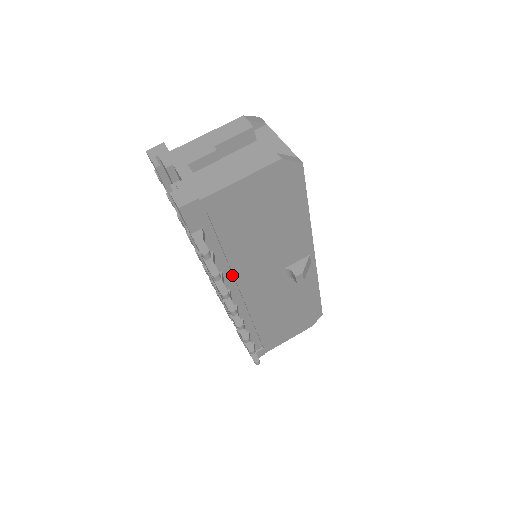
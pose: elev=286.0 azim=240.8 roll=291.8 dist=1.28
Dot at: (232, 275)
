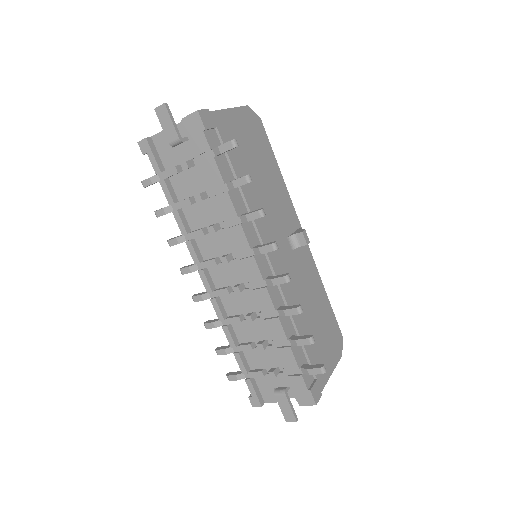
Dot at: (253, 226)
